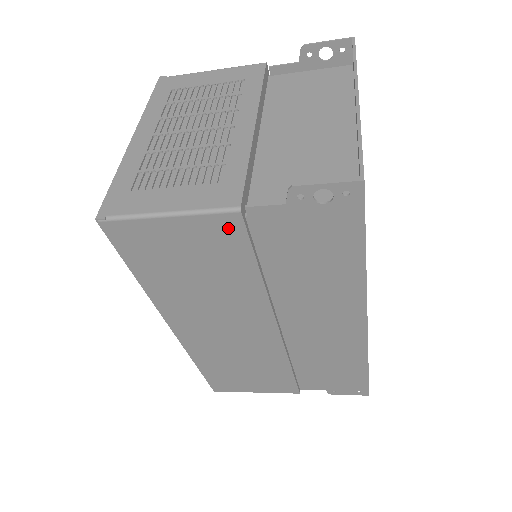
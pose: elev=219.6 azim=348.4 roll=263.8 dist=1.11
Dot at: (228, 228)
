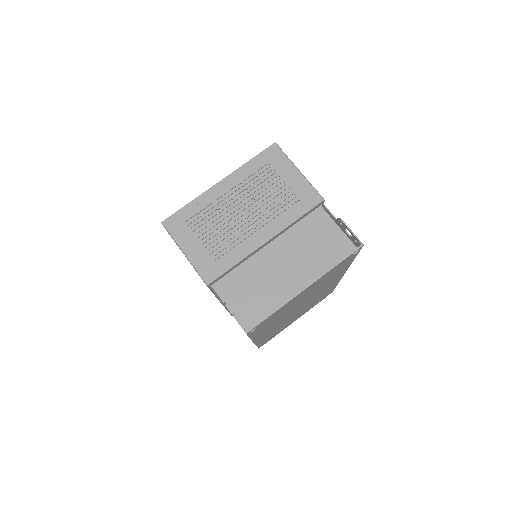
Dot at: occluded
